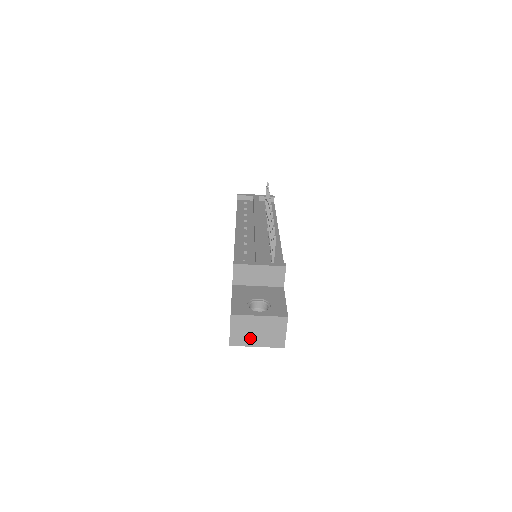
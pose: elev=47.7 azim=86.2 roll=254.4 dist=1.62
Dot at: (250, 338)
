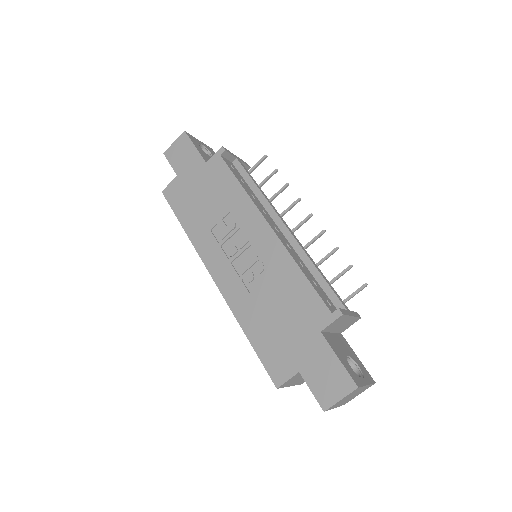
Dot at: (341, 402)
